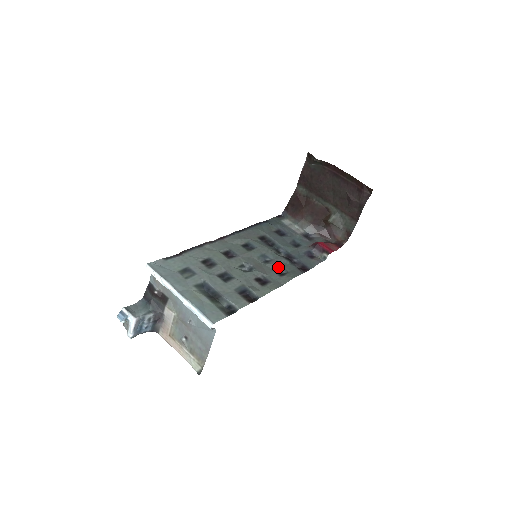
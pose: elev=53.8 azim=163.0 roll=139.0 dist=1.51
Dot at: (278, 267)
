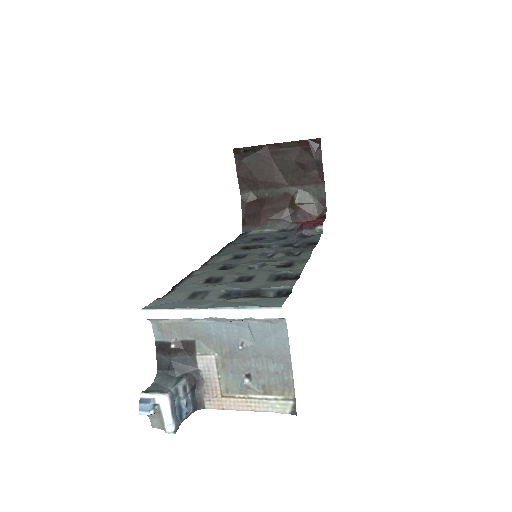
Dot at: (287, 253)
